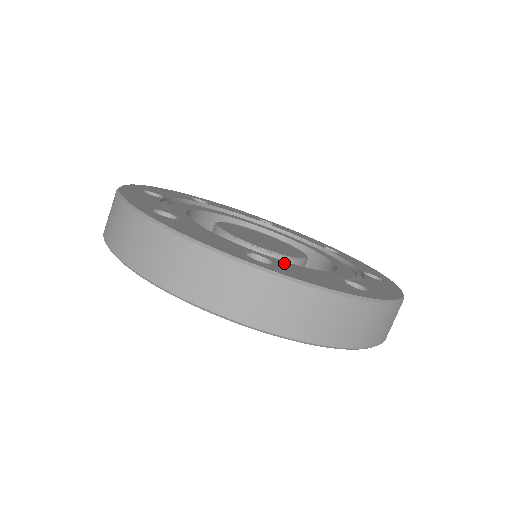
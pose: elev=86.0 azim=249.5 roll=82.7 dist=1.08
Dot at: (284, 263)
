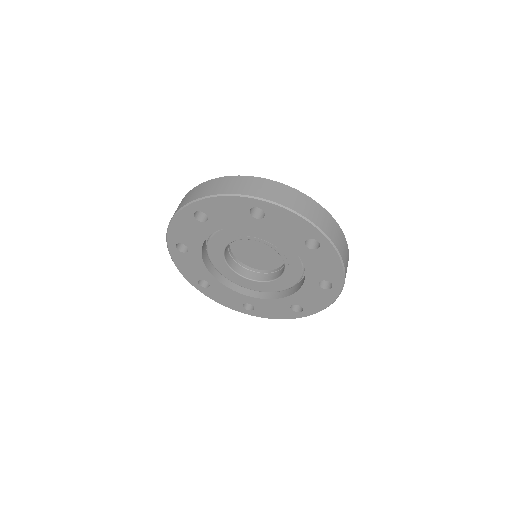
Dot at: occluded
